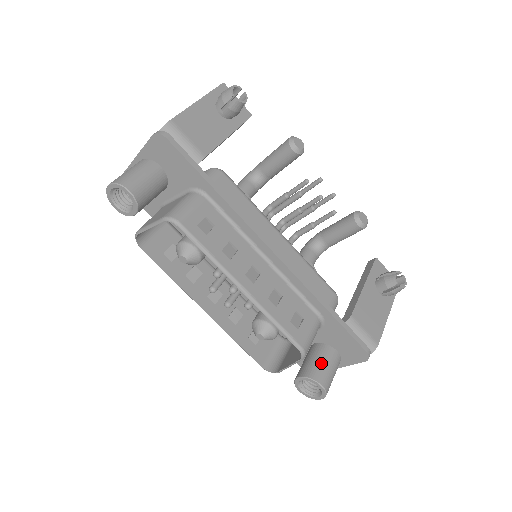
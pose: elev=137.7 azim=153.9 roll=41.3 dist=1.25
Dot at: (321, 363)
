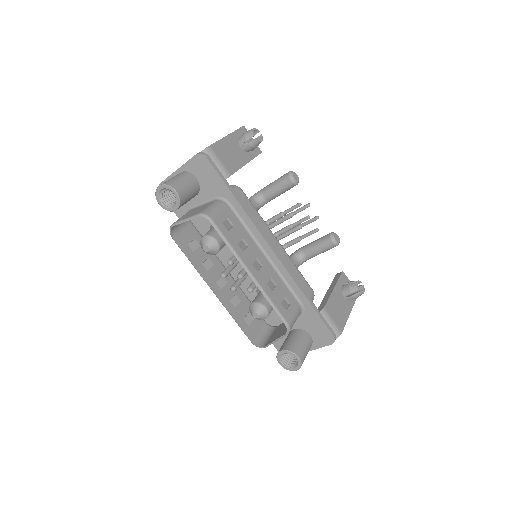
Dot at: (299, 342)
